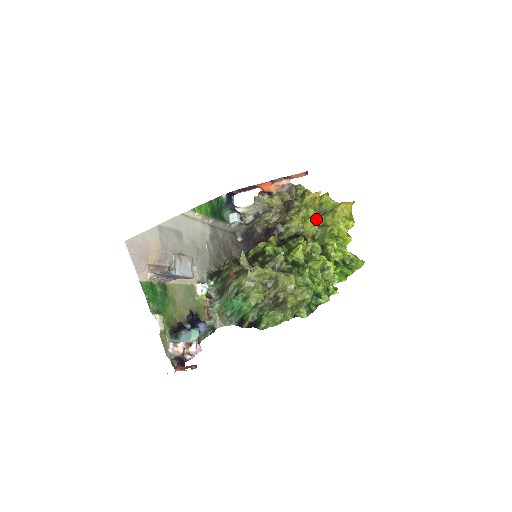
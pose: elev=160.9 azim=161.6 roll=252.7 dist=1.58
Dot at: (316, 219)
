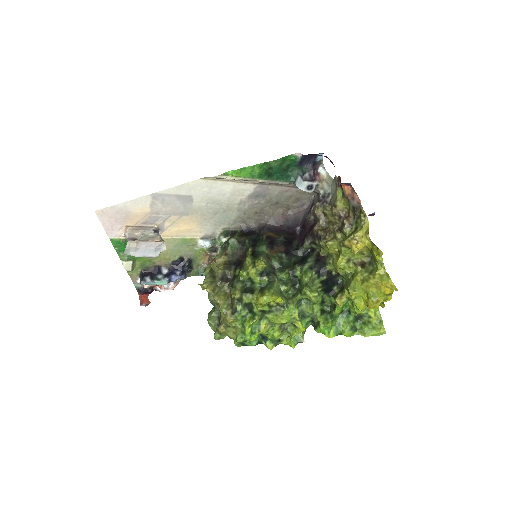
Dot at: (352, 264)
